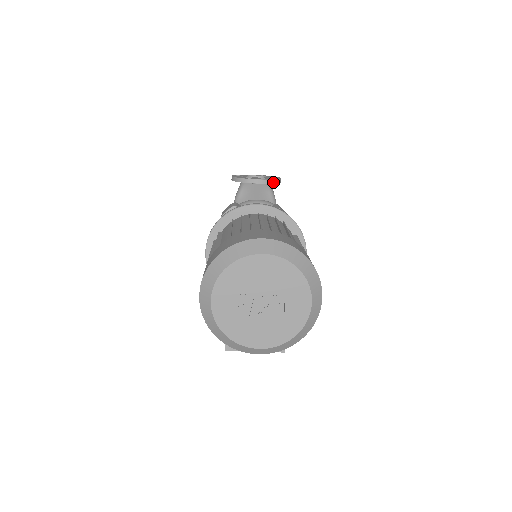
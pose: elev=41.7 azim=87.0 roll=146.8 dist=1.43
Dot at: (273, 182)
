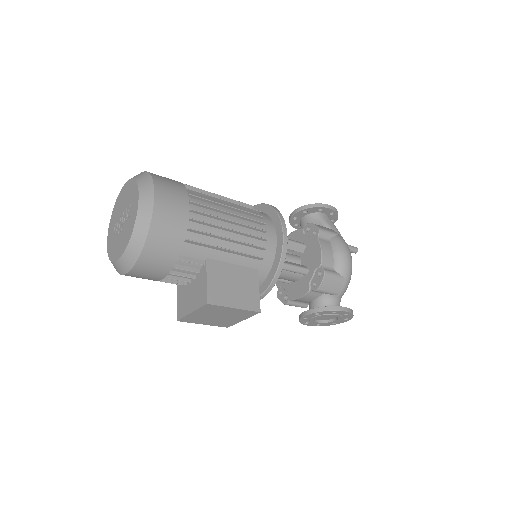
Dot at: (310, 207)
